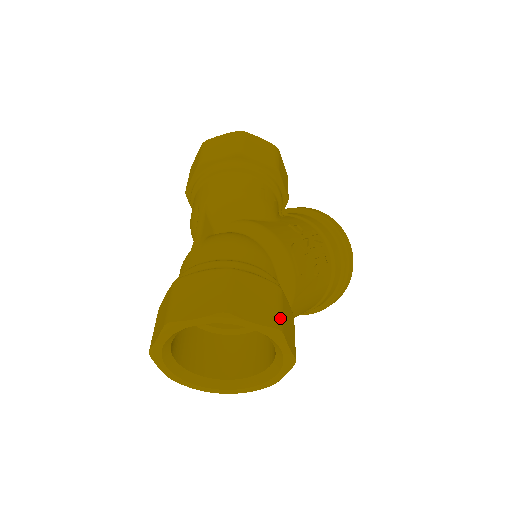
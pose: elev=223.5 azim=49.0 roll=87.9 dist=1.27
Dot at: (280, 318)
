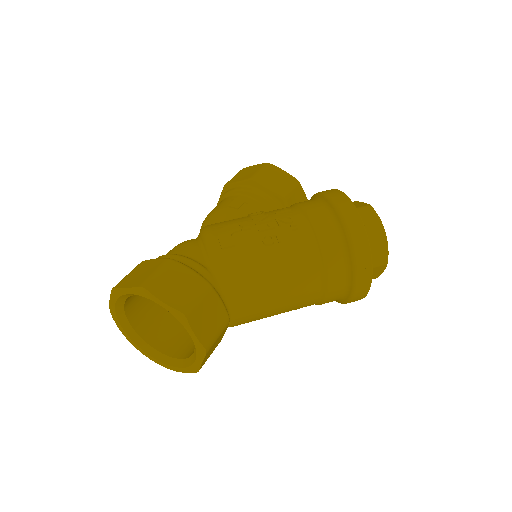
Dot at: (151, 279)
